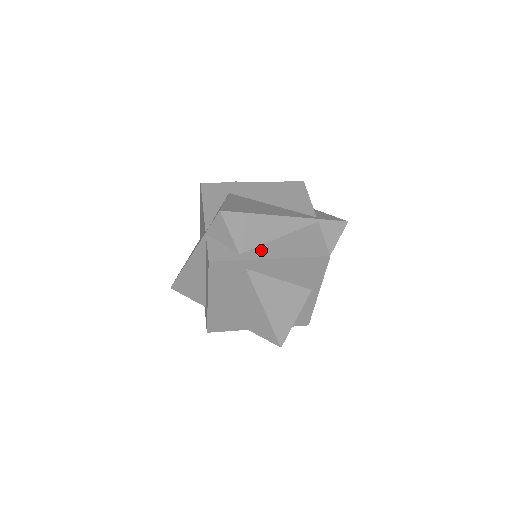
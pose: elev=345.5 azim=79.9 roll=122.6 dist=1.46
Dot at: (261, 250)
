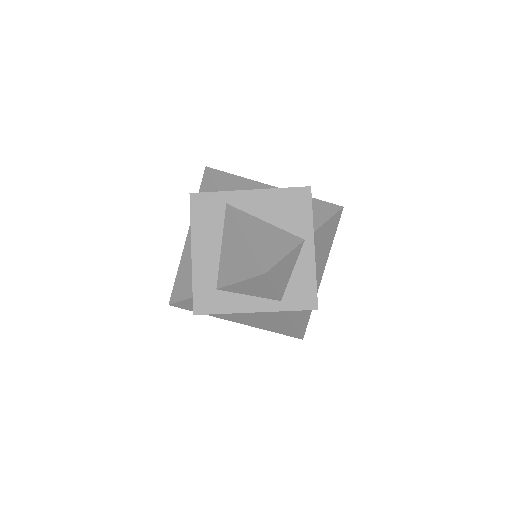
Dot at: occluded
